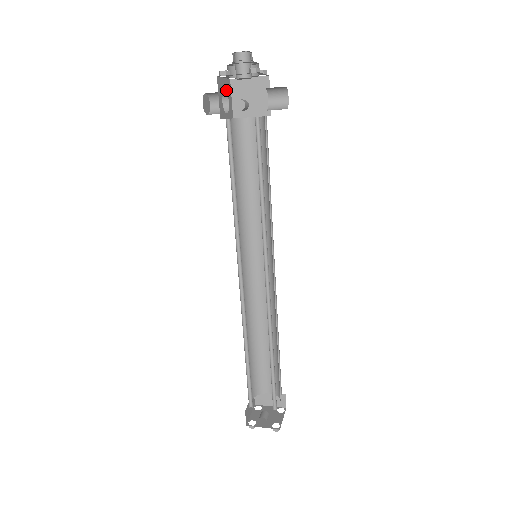
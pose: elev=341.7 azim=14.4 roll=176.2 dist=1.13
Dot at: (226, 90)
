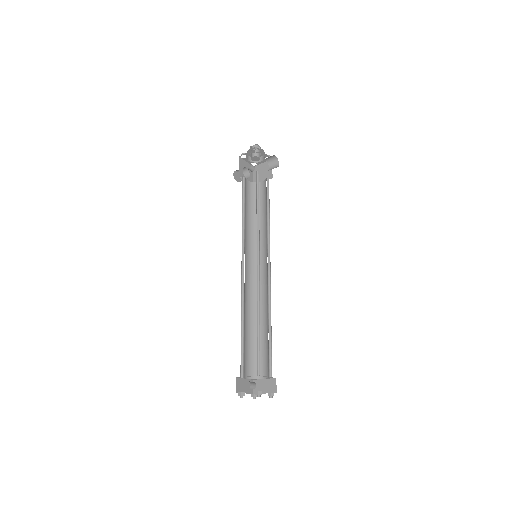
Dot at: occluded
